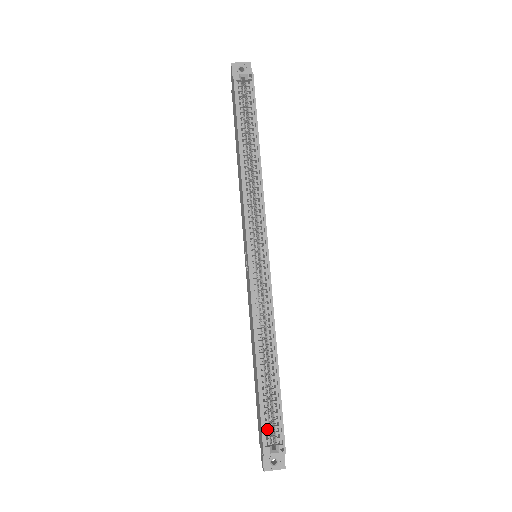
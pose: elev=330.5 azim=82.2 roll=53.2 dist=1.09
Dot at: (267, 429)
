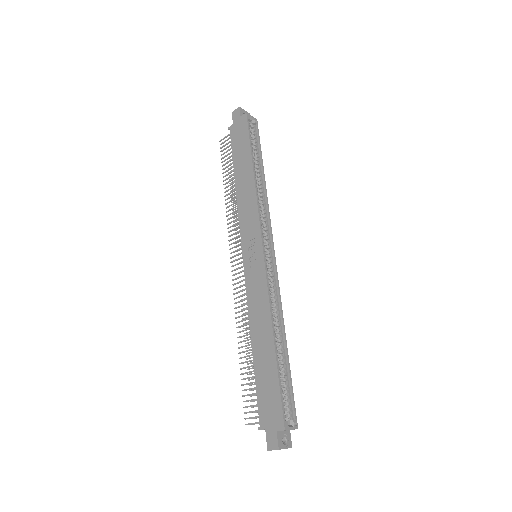
Dot at: occluded
